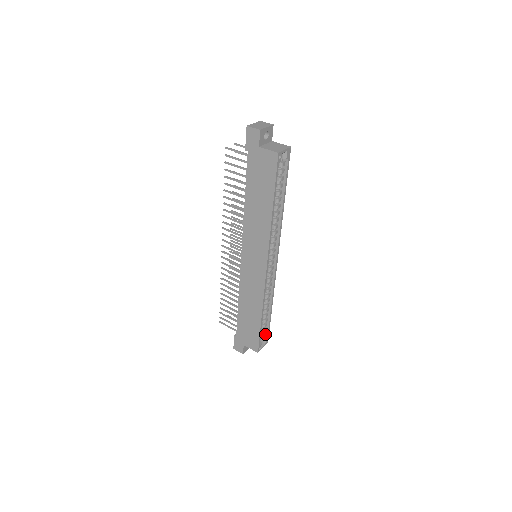
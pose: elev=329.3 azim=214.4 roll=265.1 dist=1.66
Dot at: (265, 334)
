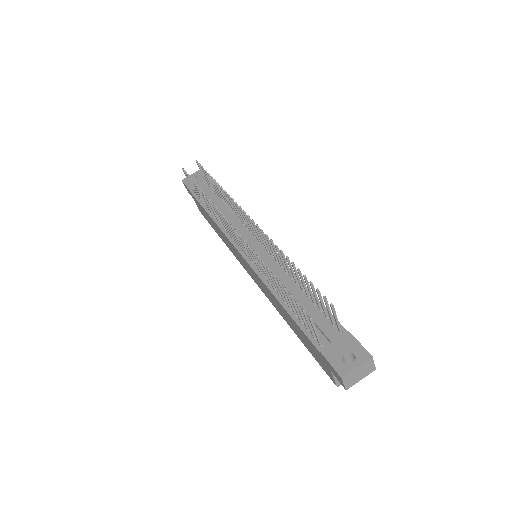
Dot at: occluded
